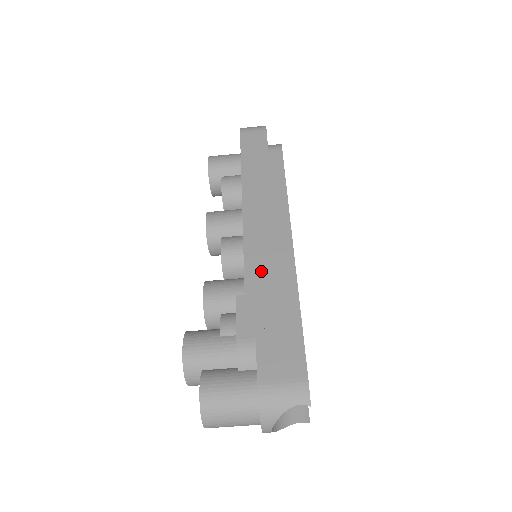
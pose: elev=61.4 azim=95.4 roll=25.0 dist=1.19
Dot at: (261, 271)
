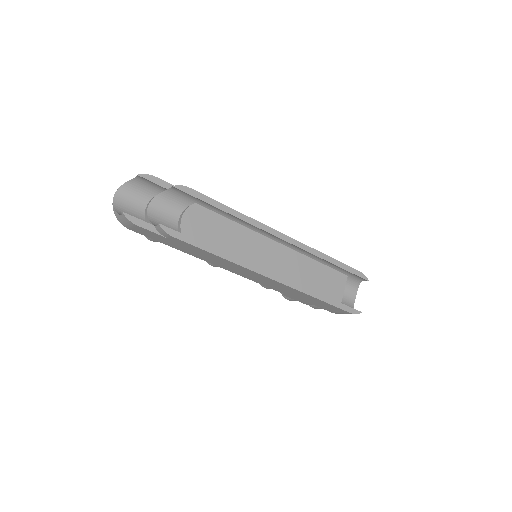
Dot at: (277, 288)
